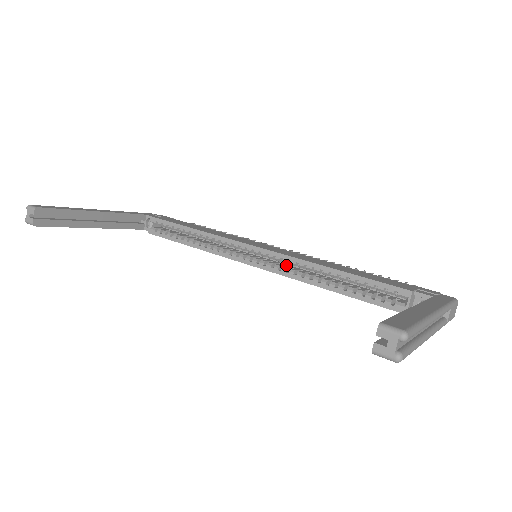
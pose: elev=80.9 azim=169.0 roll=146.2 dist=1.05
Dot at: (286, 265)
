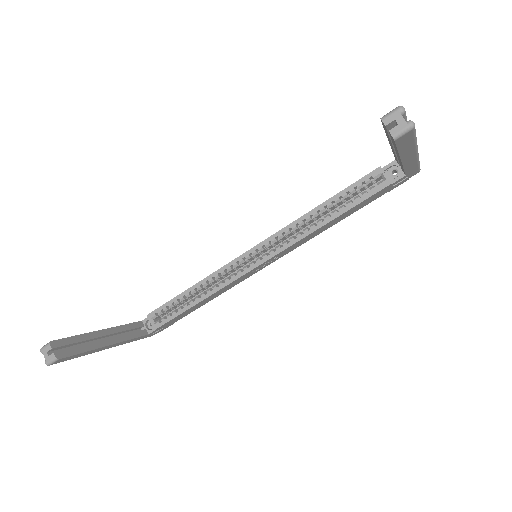
Dot at: occluded
